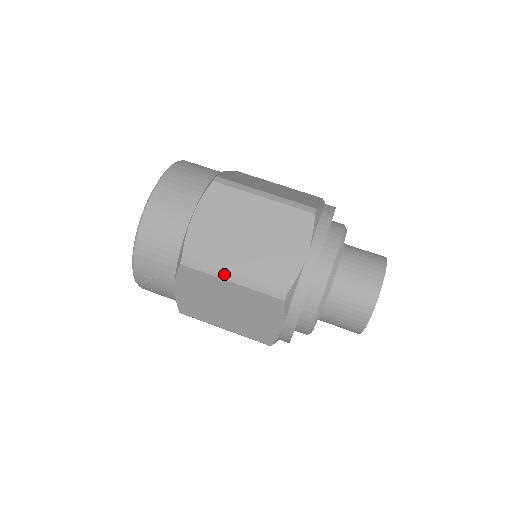
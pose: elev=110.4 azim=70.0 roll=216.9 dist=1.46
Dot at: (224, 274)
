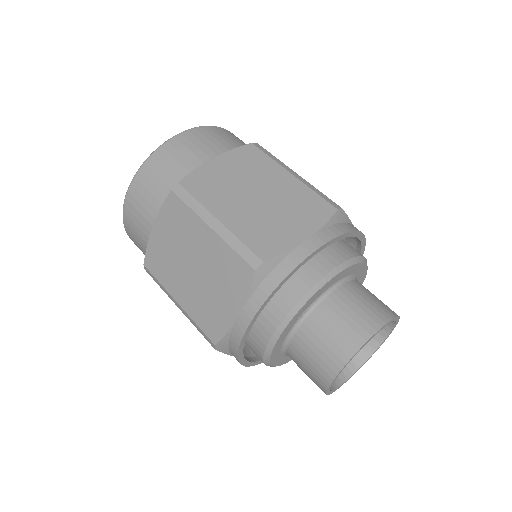
Dot at: (171, 298)
